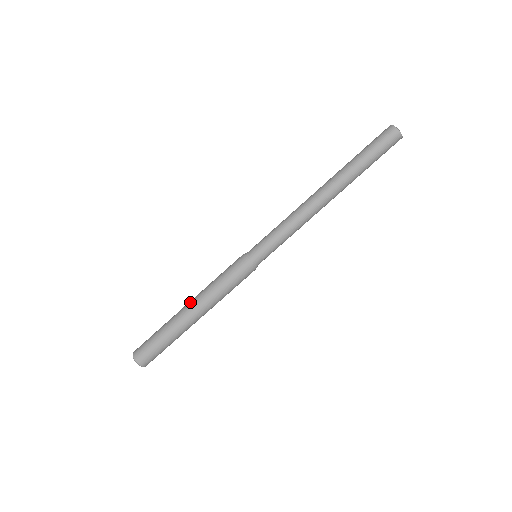
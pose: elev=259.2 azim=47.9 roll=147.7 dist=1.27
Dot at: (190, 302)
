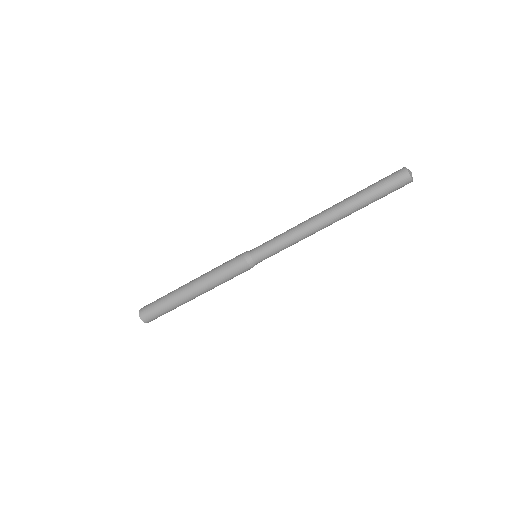
Dot at: (194, 279)
